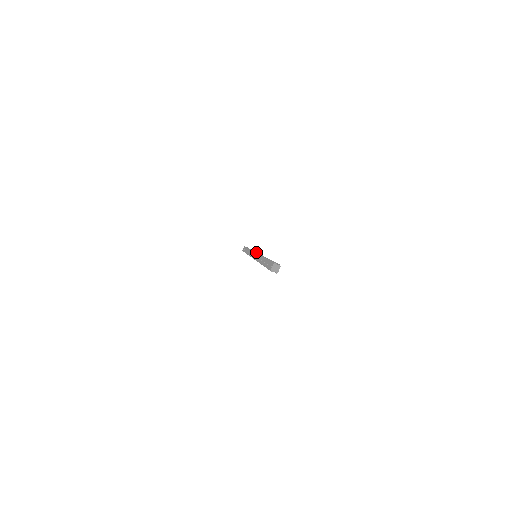
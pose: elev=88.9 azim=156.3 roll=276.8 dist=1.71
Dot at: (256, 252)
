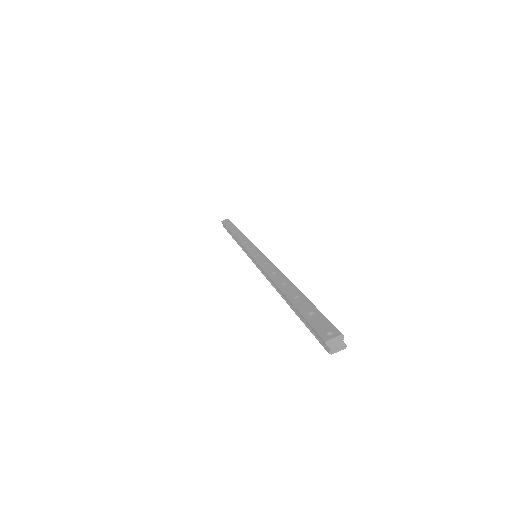
Dot at: occluded
